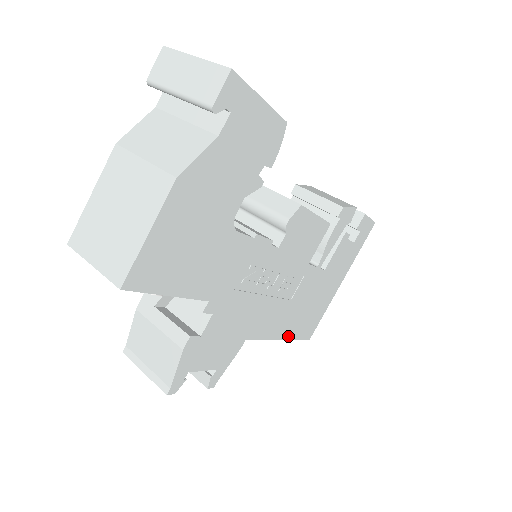
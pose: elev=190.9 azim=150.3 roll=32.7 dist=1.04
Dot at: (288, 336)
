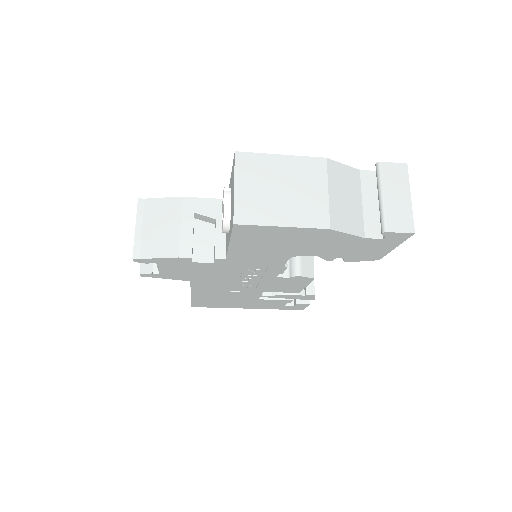
Dot at: (195, 297)
